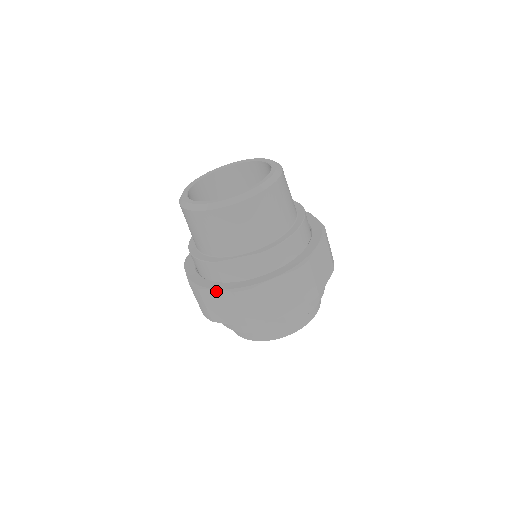
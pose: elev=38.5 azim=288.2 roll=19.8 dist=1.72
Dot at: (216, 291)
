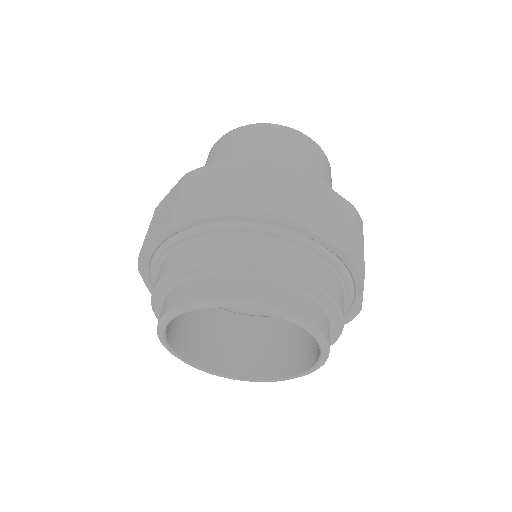
Dot at: (242, 165)
